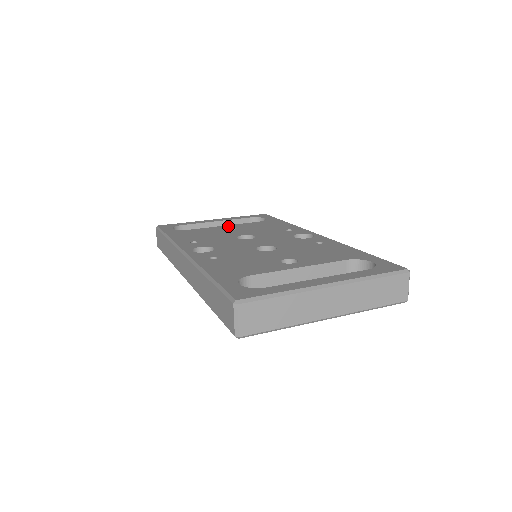
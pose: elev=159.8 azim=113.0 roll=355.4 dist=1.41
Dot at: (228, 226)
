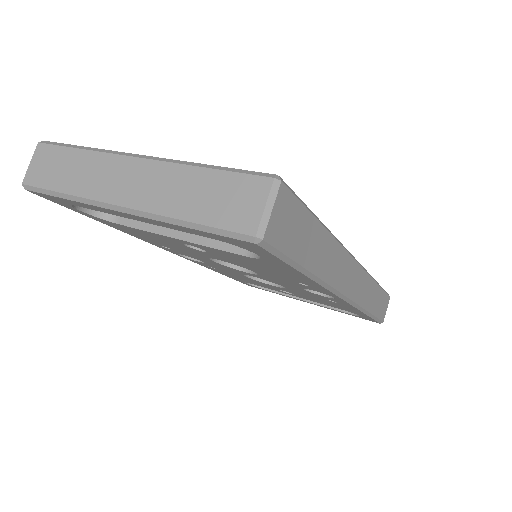
Dot at: occluded
